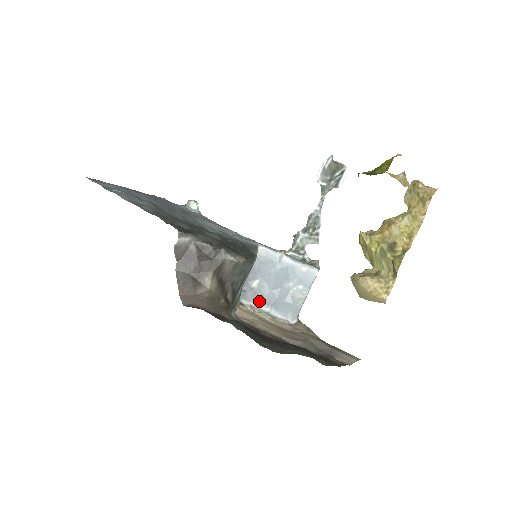
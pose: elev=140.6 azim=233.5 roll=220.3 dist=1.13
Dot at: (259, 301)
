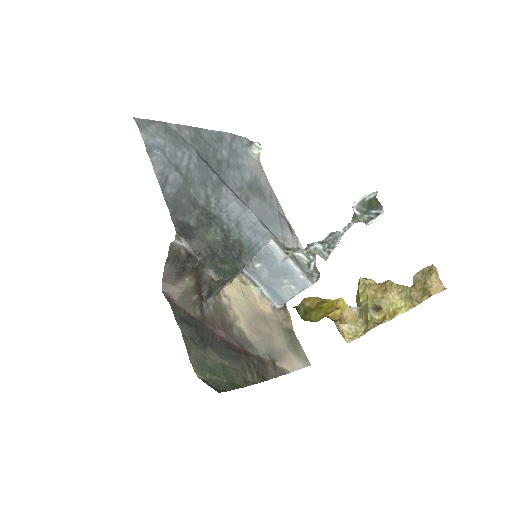
Dot at: (257, 278)
